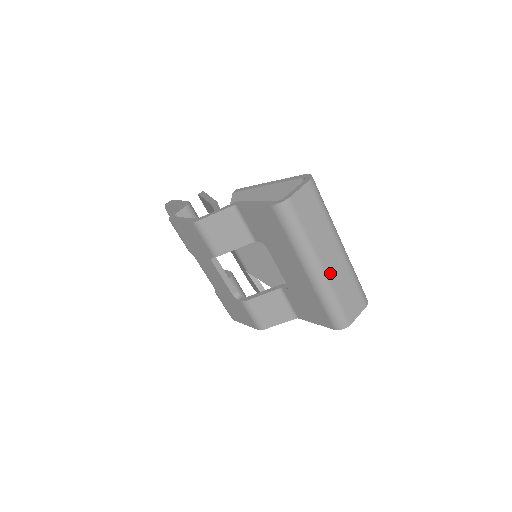
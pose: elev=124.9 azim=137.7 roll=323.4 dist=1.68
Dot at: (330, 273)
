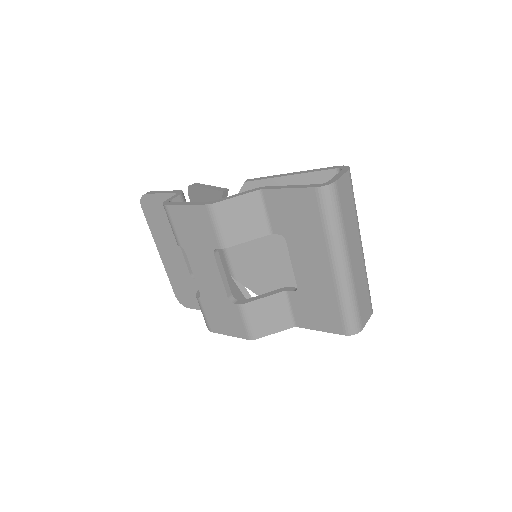
Dot at: (354, 271)
